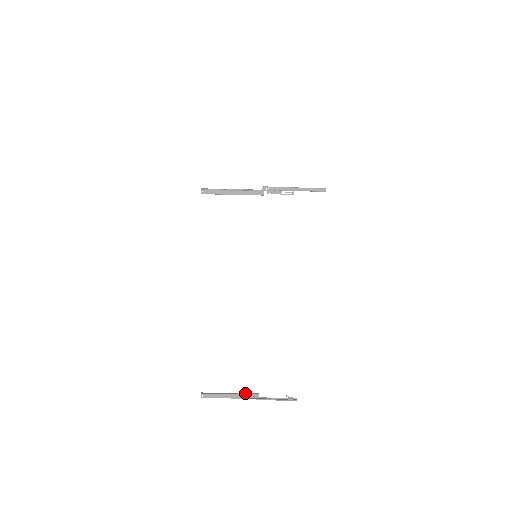
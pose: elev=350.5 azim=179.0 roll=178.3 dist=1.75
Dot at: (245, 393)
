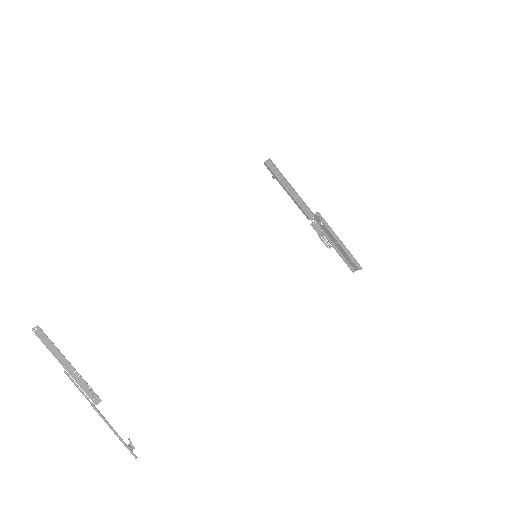
Dot at: occluded
